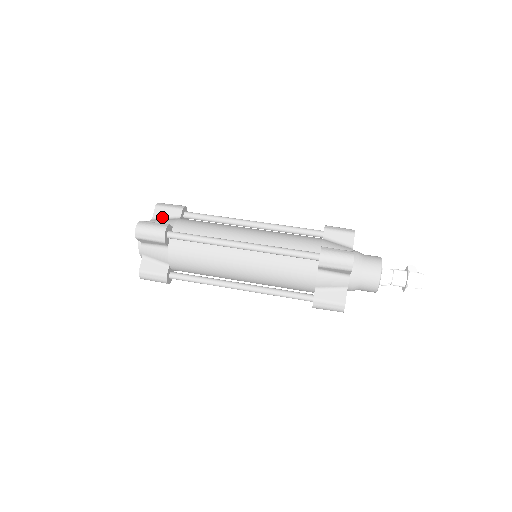
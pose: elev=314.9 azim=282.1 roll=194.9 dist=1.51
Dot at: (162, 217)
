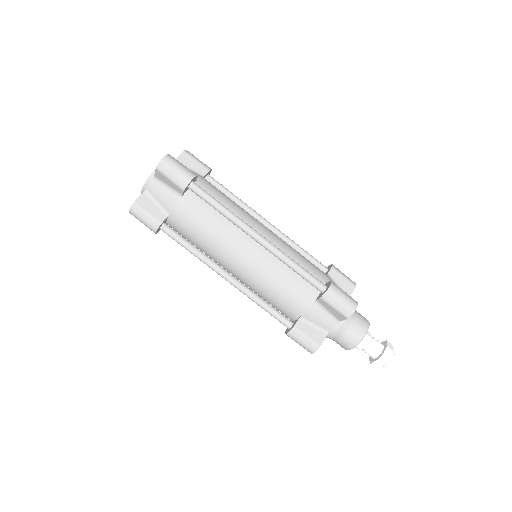
Dot at: (185, 165)
